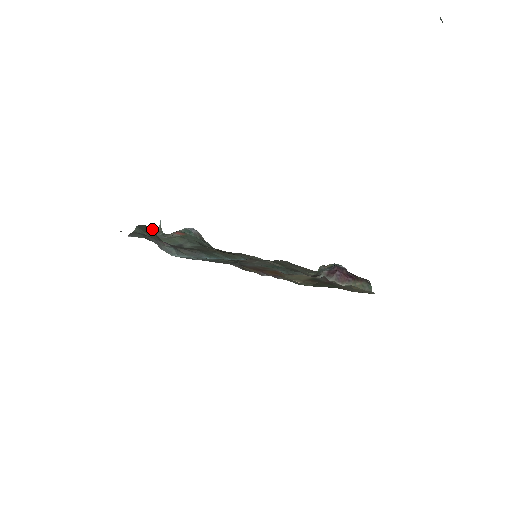
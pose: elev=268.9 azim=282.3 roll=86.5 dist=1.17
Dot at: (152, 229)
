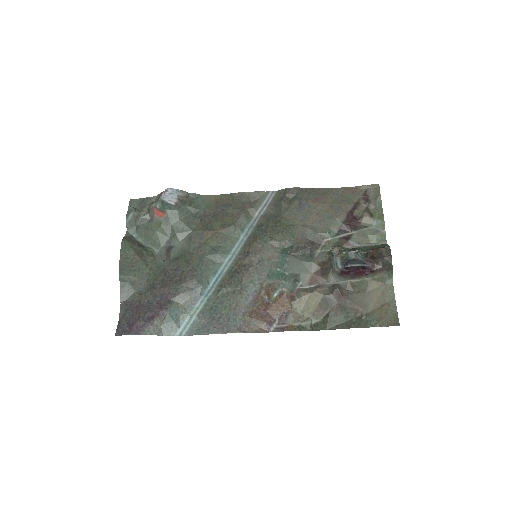
Dot at: (128, 218)
